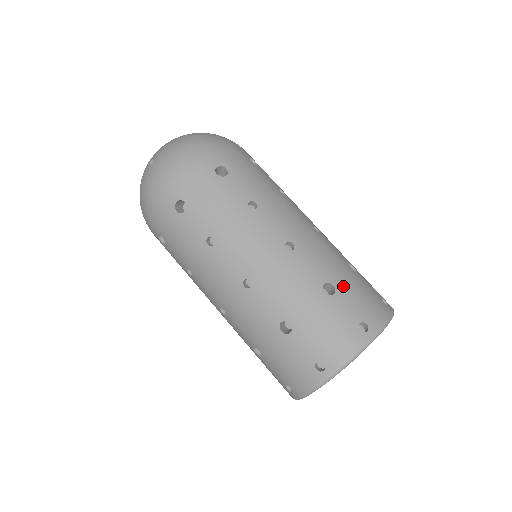
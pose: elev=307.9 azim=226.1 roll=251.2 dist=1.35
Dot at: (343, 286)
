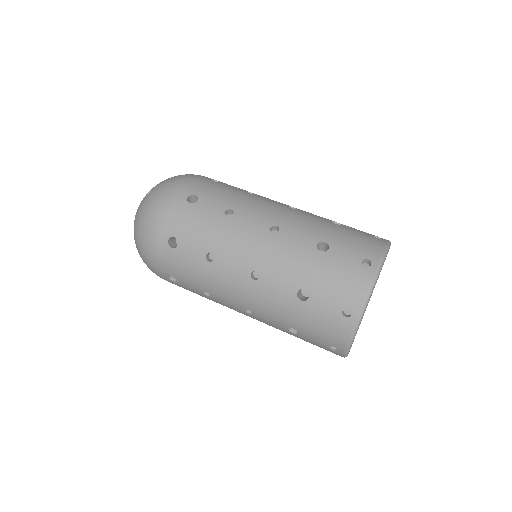
Dot at: occluded
